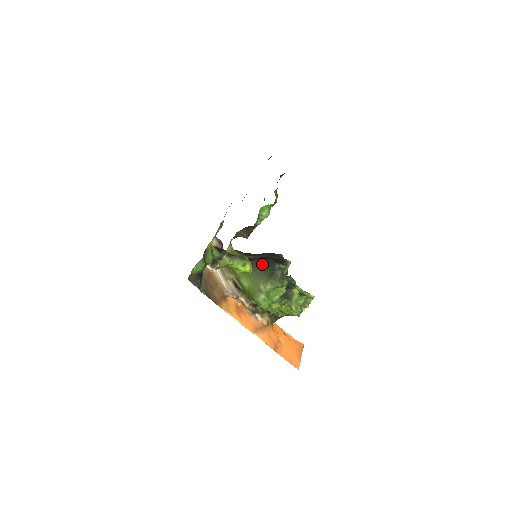
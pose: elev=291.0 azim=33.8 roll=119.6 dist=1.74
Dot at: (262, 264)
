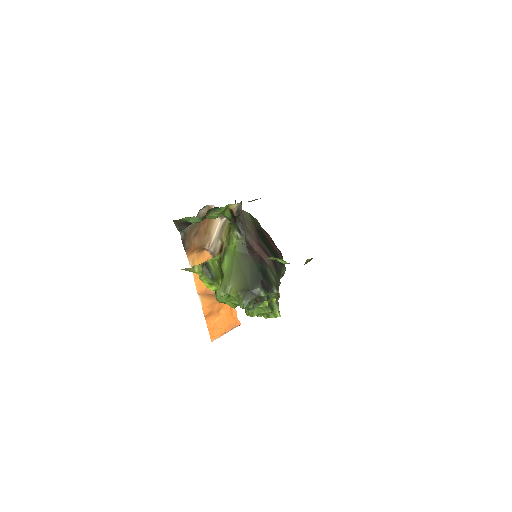
Dot at: (252, 269)
